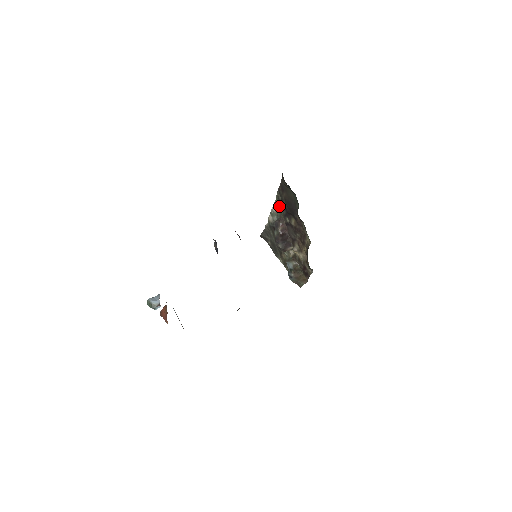
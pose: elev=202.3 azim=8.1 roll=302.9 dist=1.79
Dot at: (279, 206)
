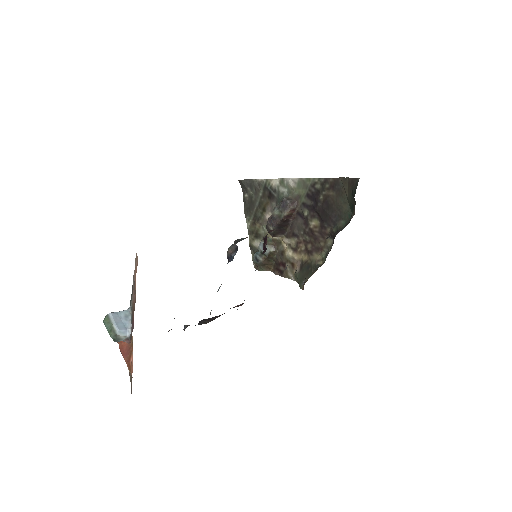
Dot at: (305, 189)
